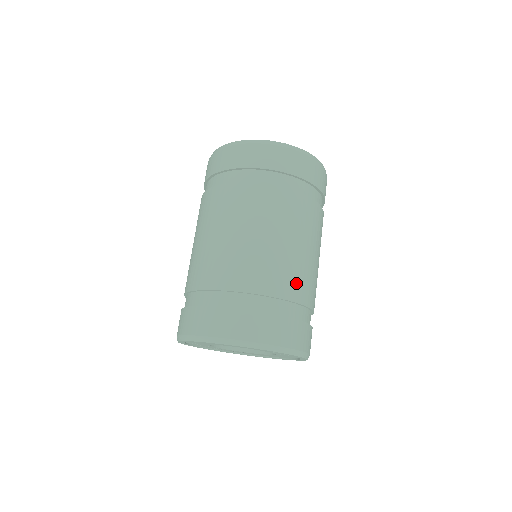
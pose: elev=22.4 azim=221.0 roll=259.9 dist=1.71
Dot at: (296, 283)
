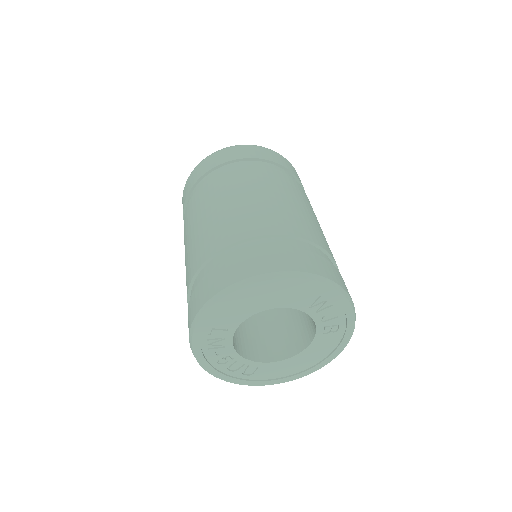
Dot at: (327, 245)
